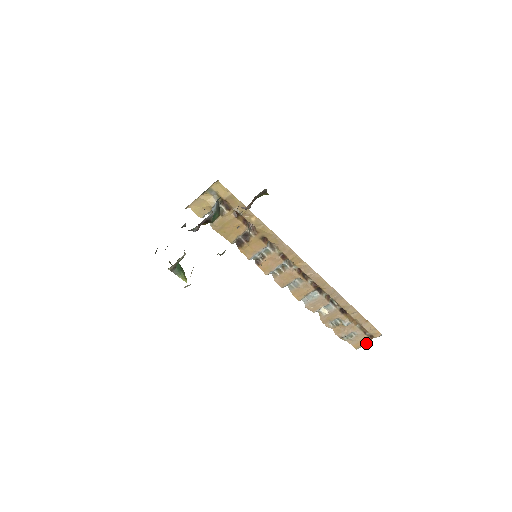
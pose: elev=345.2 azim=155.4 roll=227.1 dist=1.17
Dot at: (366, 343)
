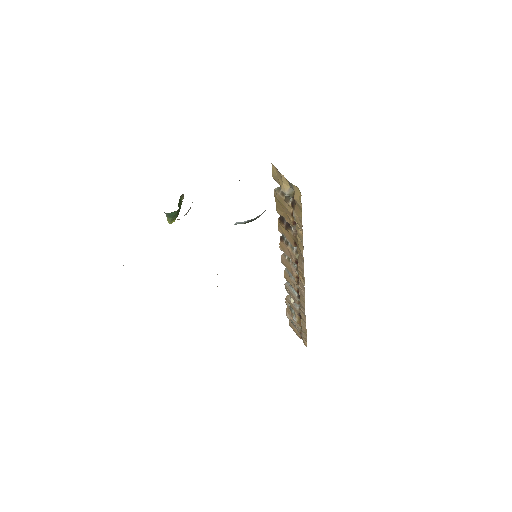
Dot at: (296, 334)
